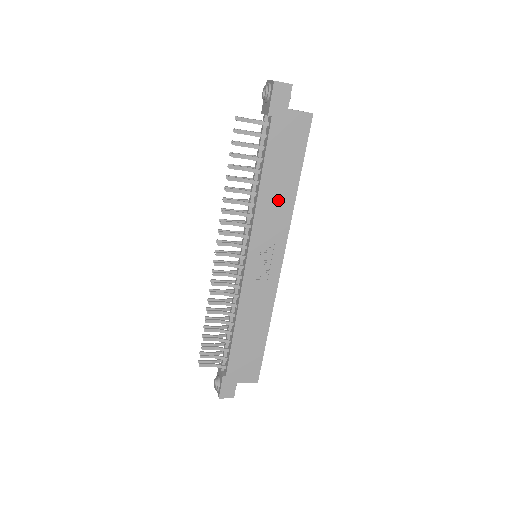
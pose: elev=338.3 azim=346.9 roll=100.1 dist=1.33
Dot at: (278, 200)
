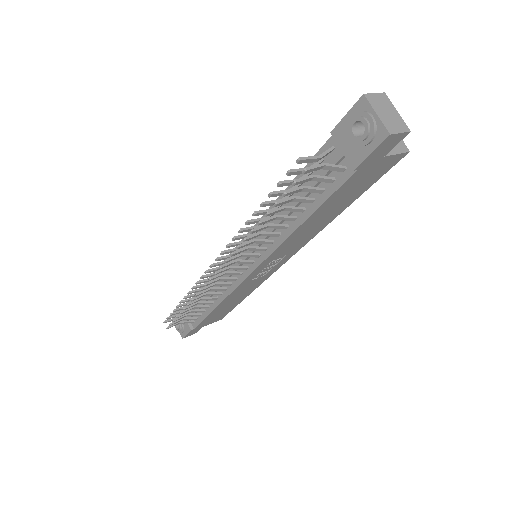
Dot at: (312, 229)
